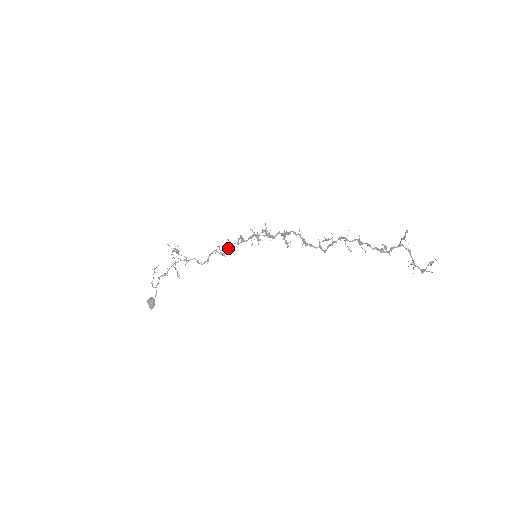
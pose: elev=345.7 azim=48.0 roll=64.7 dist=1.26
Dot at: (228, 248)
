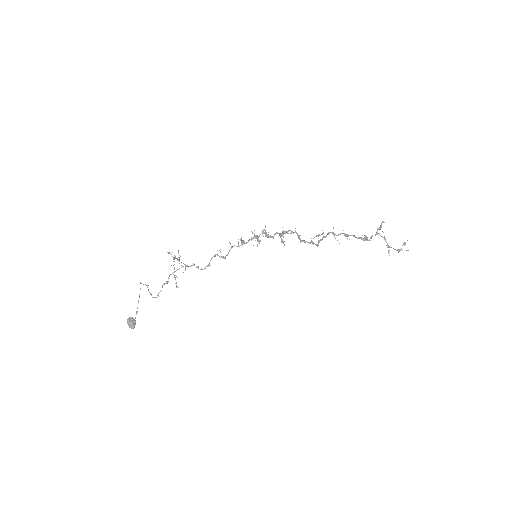
Dot at: (229, 251)
